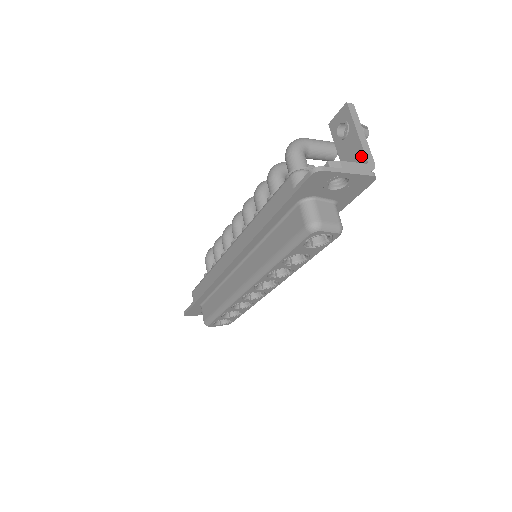
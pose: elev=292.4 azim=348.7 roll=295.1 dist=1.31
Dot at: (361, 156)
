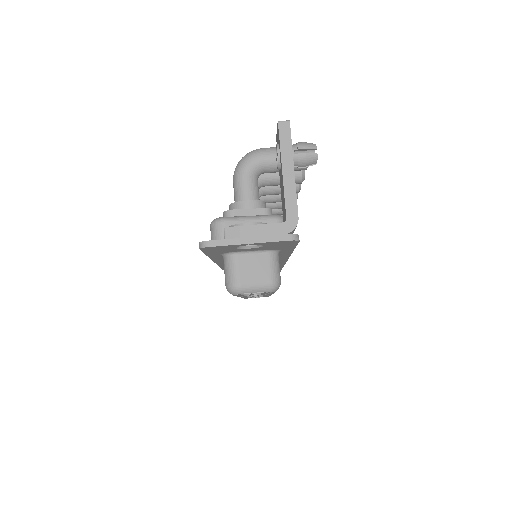
Dot at: (284, 206)
